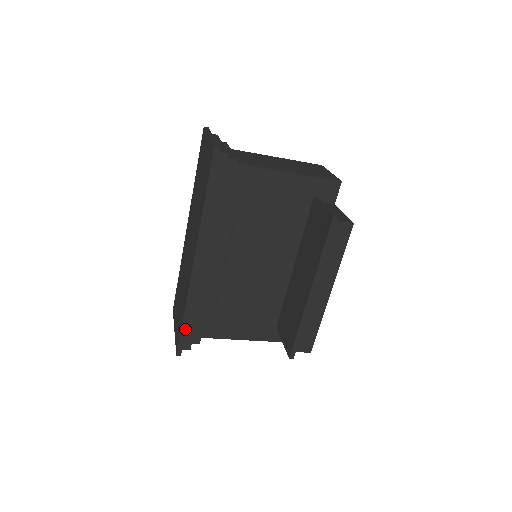
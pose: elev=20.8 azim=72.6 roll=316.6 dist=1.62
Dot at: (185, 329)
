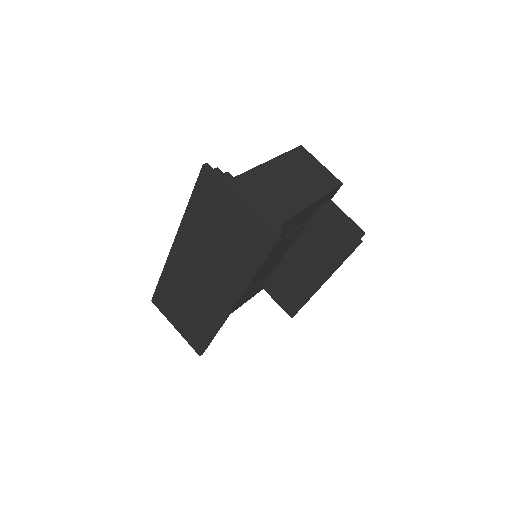
Dot at: occluded
